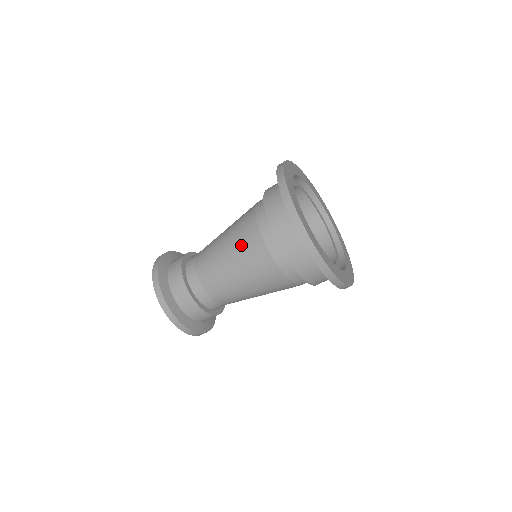
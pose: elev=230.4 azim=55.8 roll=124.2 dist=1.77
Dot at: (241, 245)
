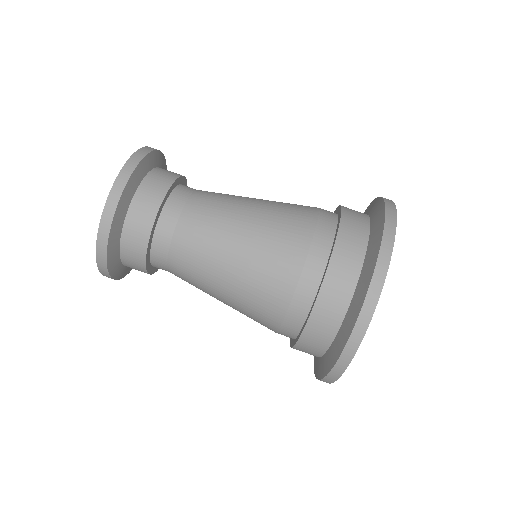
Dot at: occluded
